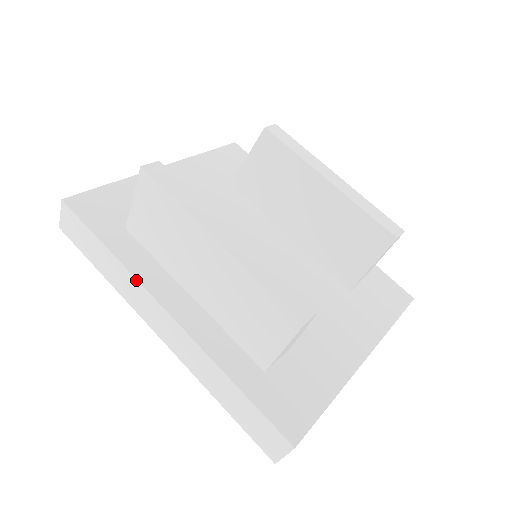
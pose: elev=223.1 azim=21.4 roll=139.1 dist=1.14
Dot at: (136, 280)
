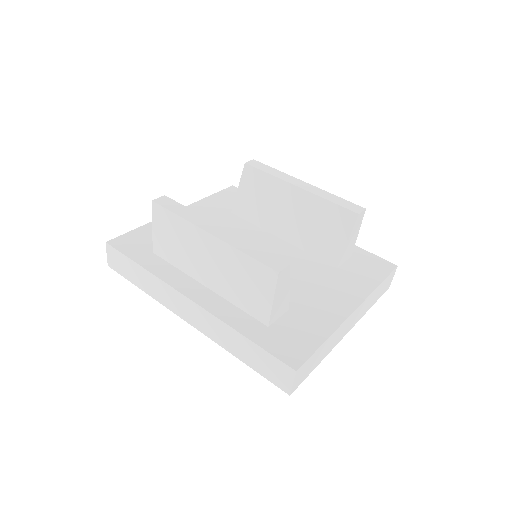
Dot at: (164, 282)
